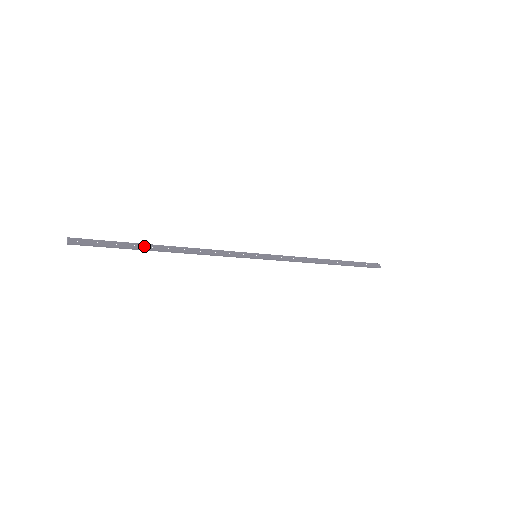
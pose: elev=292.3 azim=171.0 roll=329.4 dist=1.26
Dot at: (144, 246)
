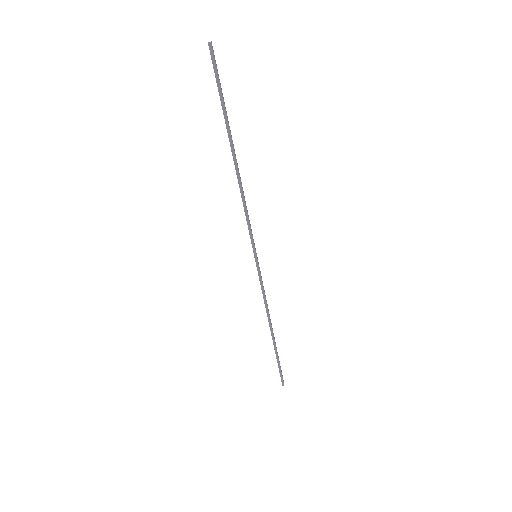
Dot at: occluded
